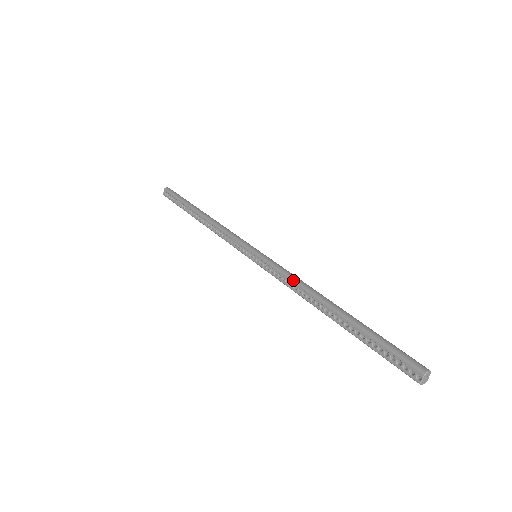
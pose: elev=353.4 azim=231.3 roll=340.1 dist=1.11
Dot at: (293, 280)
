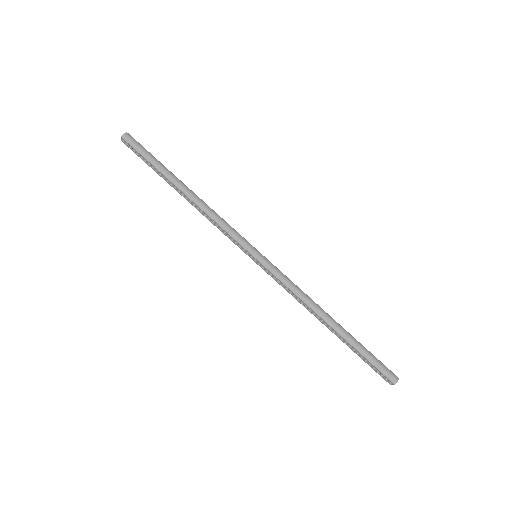
Dot at: (296, 295)
